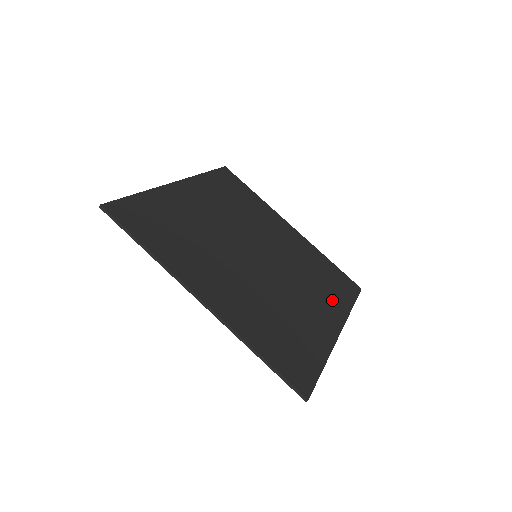
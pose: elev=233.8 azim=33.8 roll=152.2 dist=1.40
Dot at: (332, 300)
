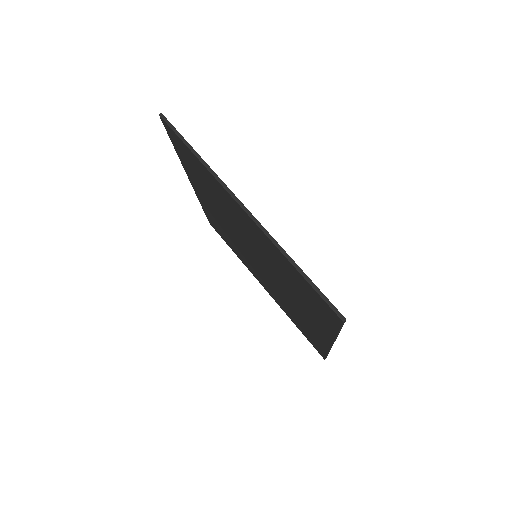
Dot at: occluded
